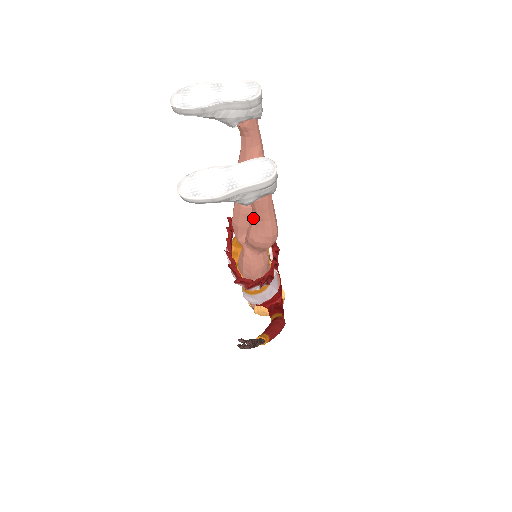
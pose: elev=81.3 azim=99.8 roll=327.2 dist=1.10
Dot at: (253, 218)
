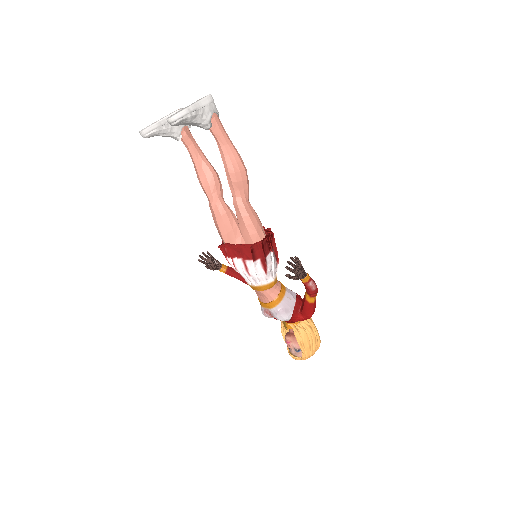
Dot at: (221, 149)
